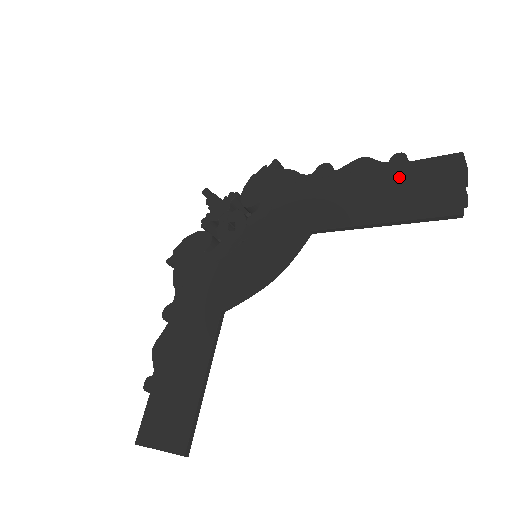
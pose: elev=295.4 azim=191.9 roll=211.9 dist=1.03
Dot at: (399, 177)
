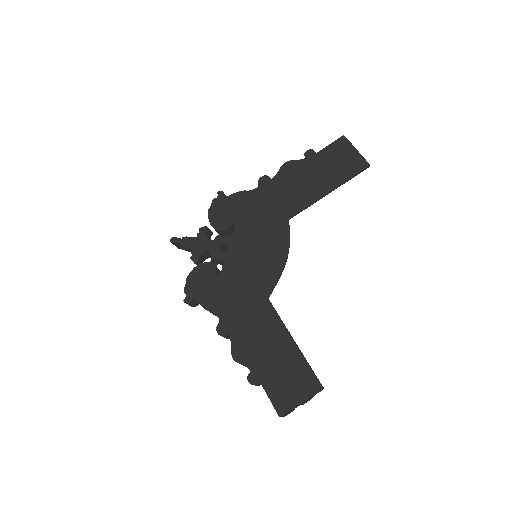
Dot at: (319, 163)
